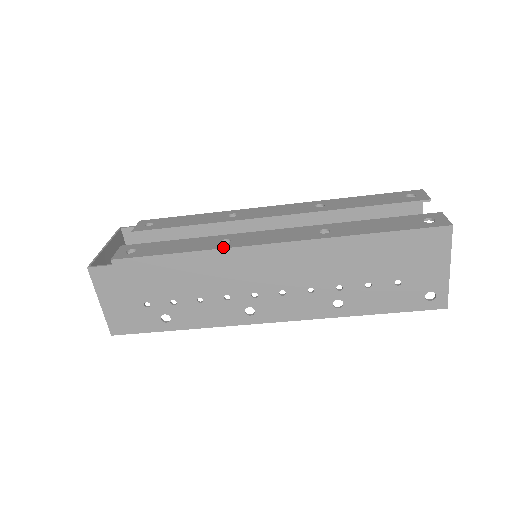
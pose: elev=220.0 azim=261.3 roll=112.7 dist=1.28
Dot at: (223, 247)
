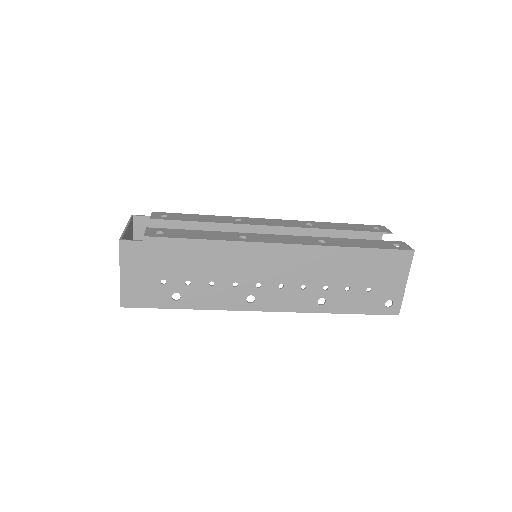
Dot at: (244, 240)
